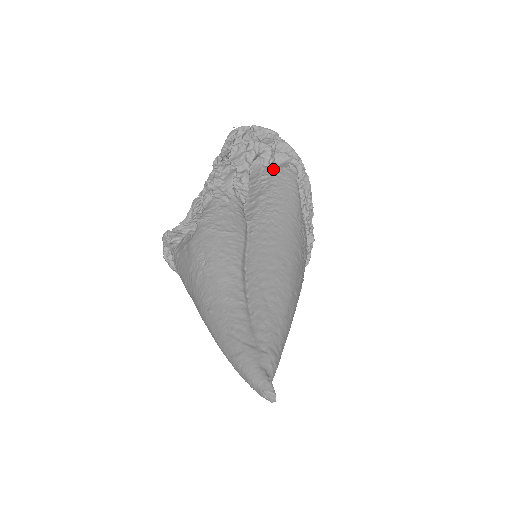
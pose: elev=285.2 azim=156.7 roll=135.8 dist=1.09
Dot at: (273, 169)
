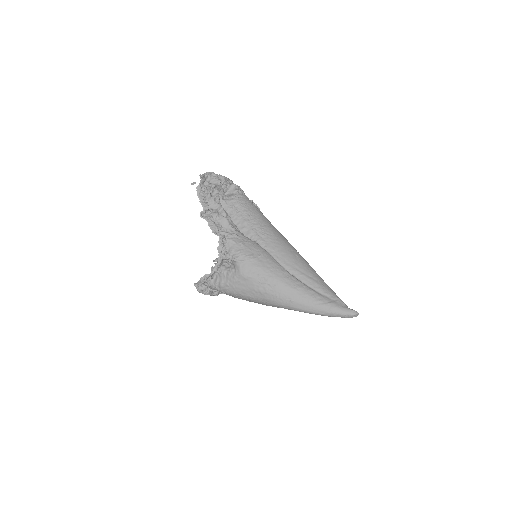
Dot at: (233, 199)
